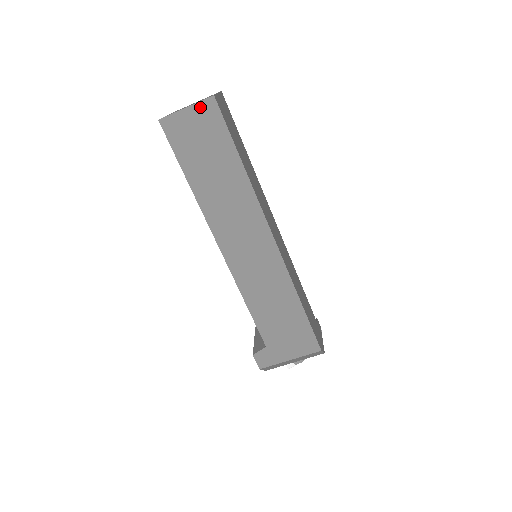
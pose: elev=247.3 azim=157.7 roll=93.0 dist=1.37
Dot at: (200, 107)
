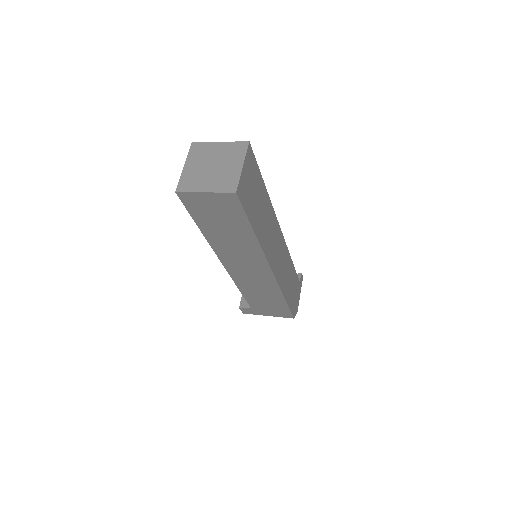
Dot at: (220, 196)
